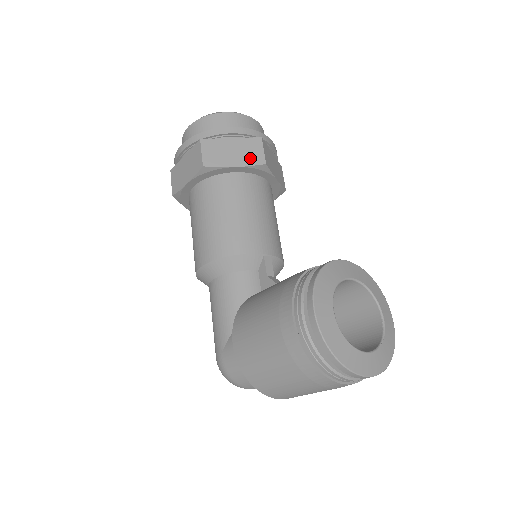
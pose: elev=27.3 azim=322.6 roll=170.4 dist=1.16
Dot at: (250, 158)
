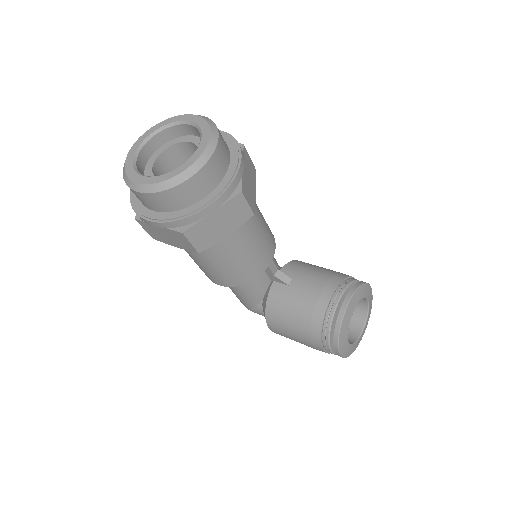
Dot at: (238, 219)
